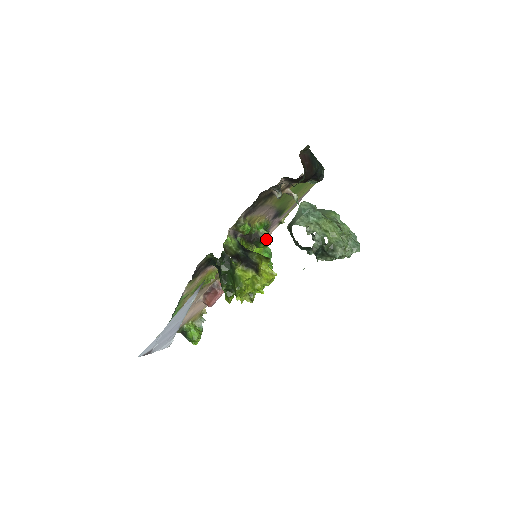
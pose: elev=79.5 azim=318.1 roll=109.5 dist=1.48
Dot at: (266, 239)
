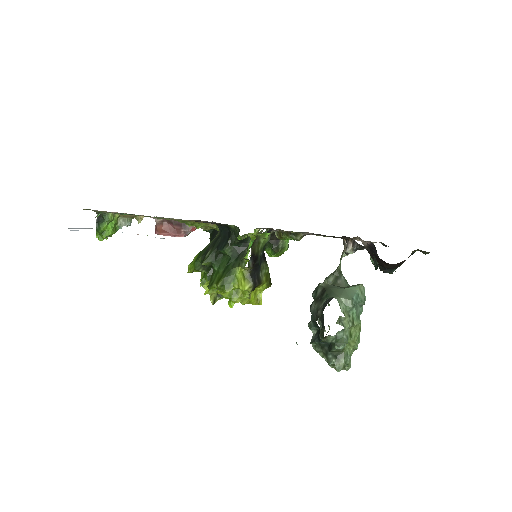
Dot at: (280, 251)
